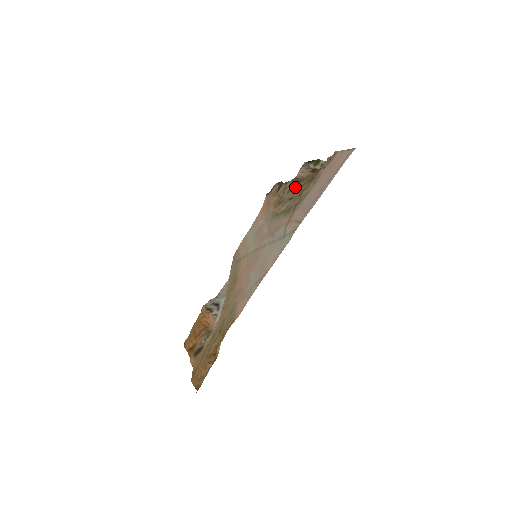
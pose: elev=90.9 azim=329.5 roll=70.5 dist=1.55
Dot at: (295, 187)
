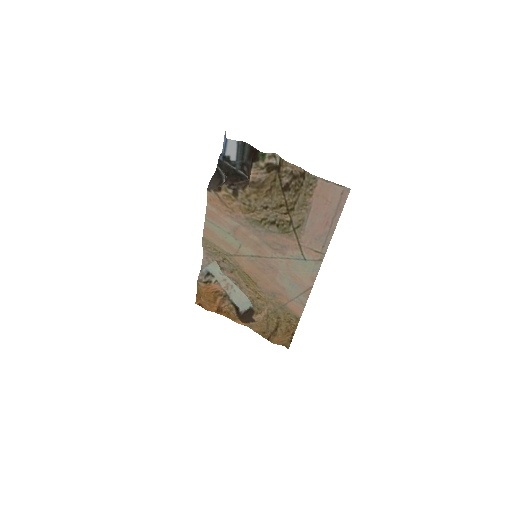
Dot at: (261, 195)
